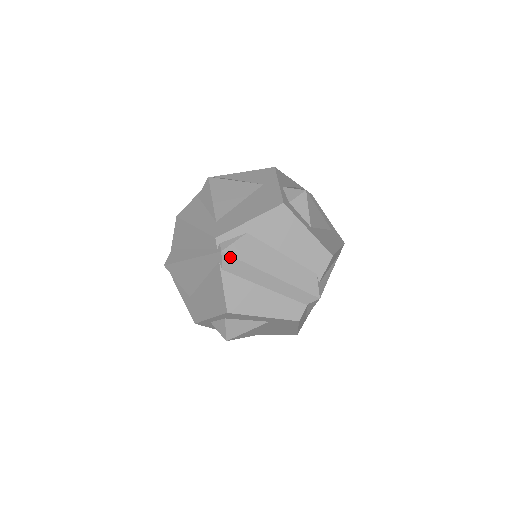
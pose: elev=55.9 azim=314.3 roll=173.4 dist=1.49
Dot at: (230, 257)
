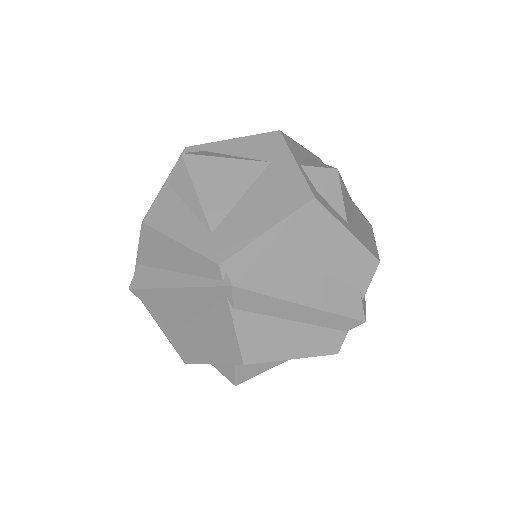
Dot at: (245, 291)
